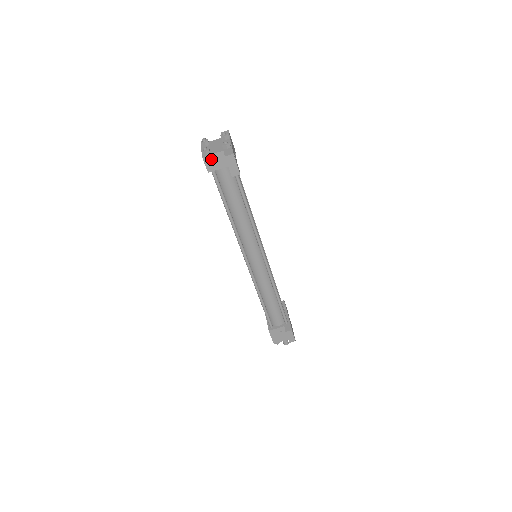
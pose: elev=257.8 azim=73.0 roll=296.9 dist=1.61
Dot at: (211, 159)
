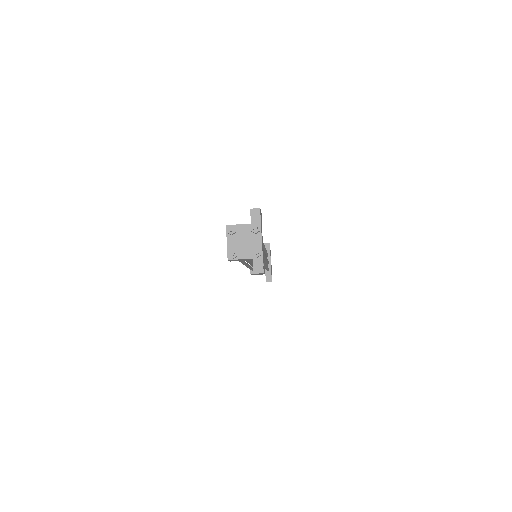
Dot at: (237, 260)
